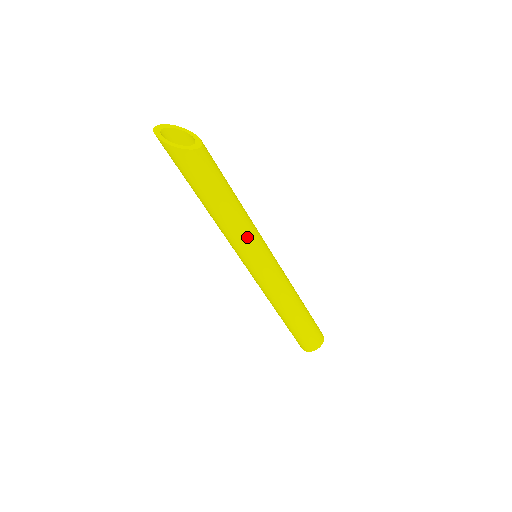
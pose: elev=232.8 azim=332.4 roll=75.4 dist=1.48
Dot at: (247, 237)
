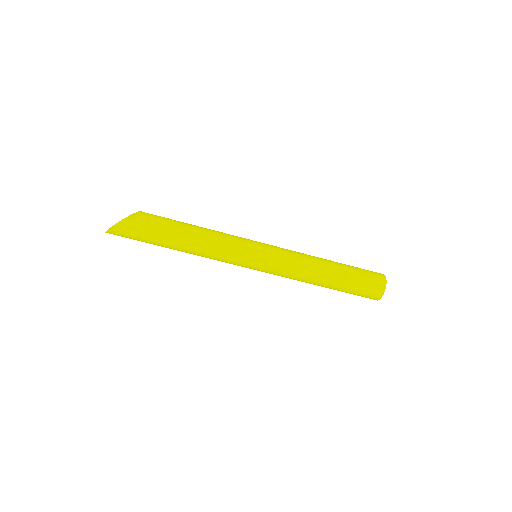
Dot at: (229, 243)
